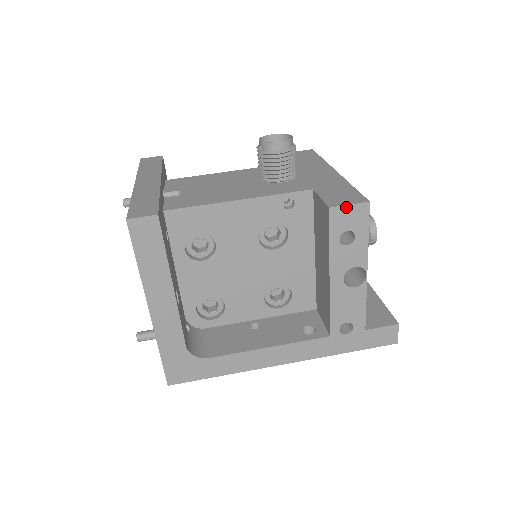
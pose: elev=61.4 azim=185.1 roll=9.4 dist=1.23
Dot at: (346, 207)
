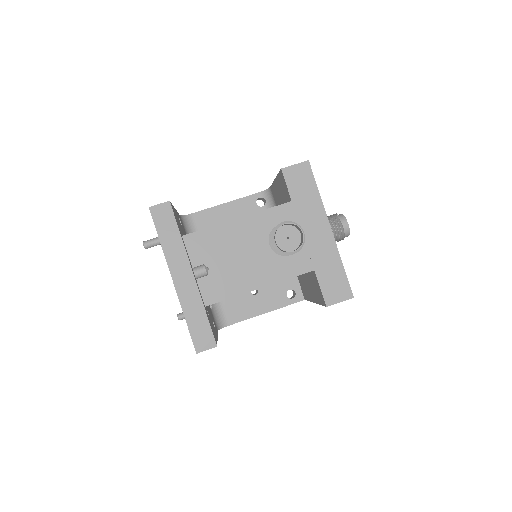
Dot at: occluded
